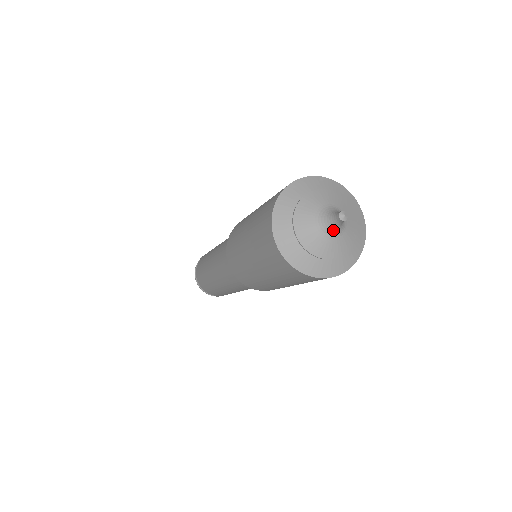
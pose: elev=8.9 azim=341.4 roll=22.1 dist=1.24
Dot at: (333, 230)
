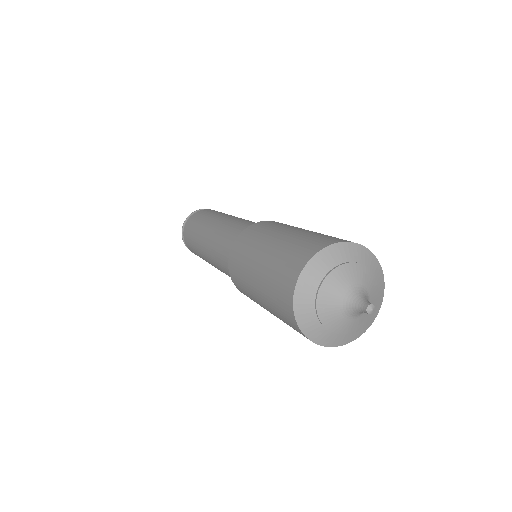
Dot at: (361, 313)
